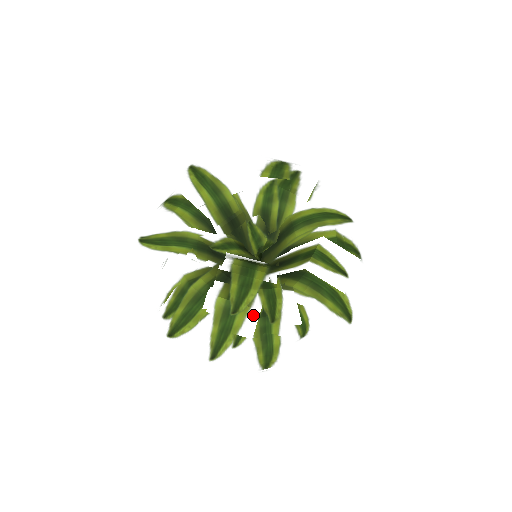
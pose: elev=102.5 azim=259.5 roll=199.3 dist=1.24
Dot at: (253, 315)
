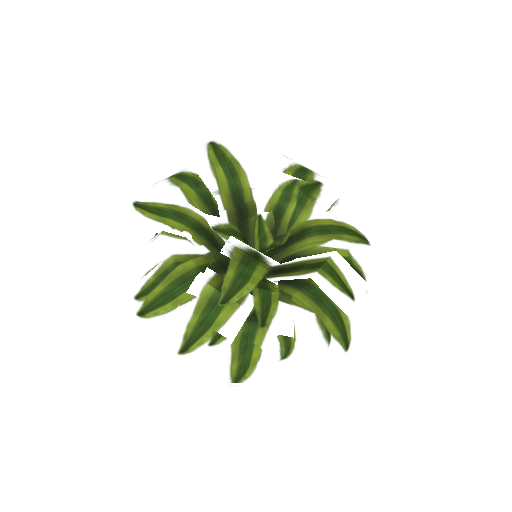
Dot at: (244, 311)
